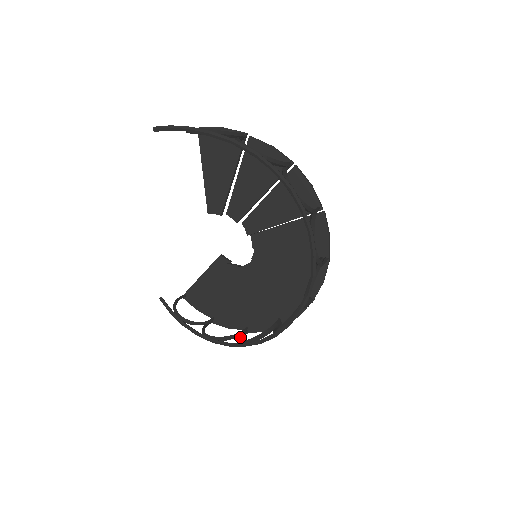
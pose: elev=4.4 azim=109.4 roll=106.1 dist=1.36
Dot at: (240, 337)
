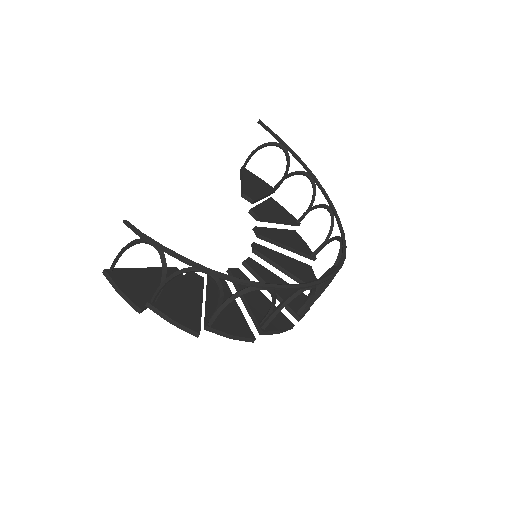
Dot at: (226, 303)
